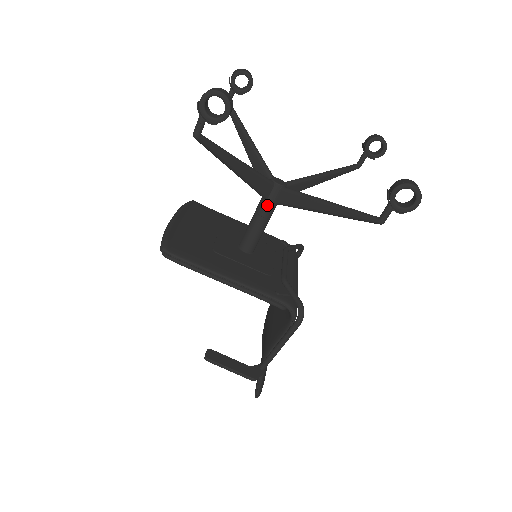
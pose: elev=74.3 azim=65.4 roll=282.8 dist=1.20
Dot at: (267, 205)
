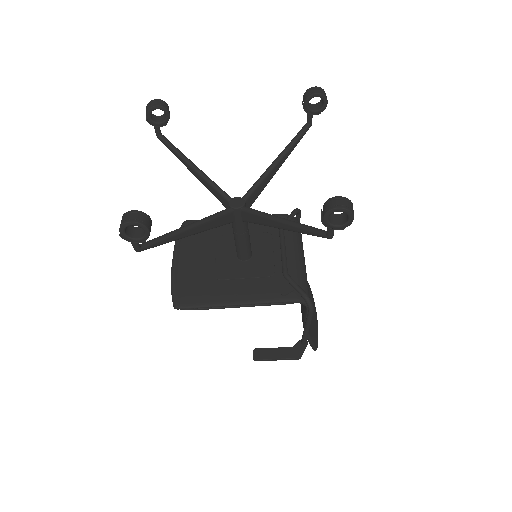
Dot at: (238, 225)
